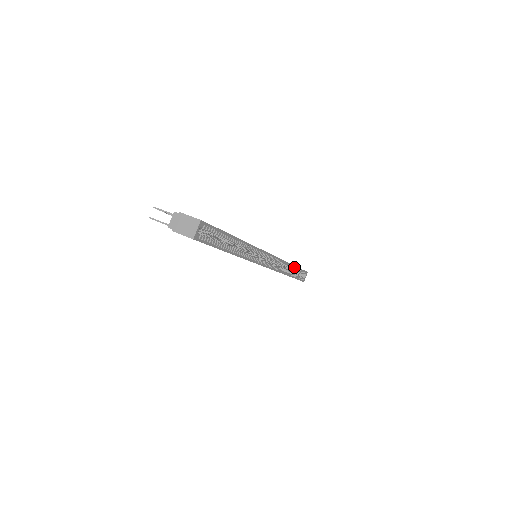
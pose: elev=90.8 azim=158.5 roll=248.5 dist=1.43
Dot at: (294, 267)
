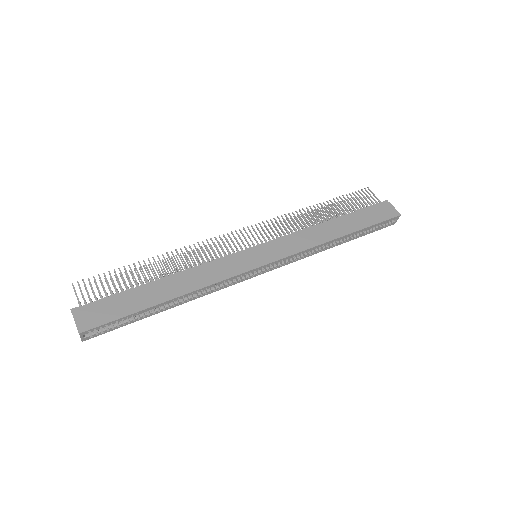
Dot at: (348, 235)
